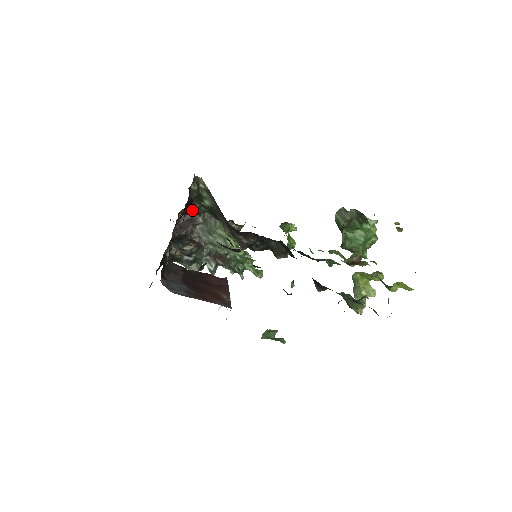
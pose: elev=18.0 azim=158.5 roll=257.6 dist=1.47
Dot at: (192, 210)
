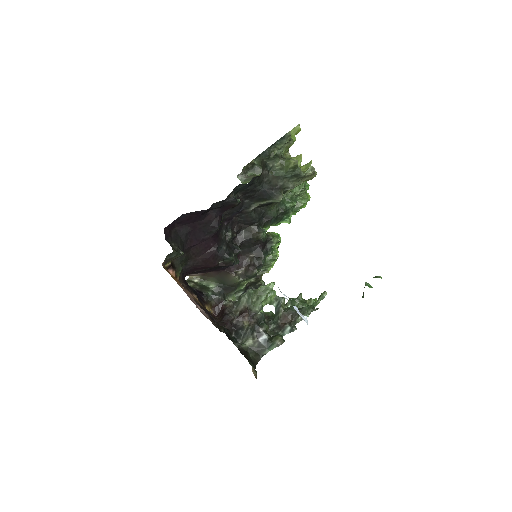
Dot at: (214, 302)
